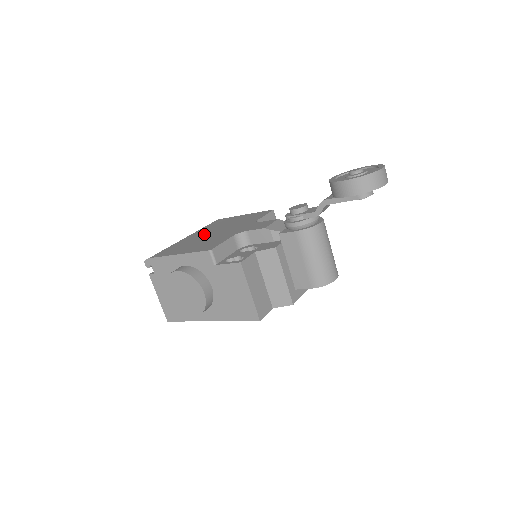
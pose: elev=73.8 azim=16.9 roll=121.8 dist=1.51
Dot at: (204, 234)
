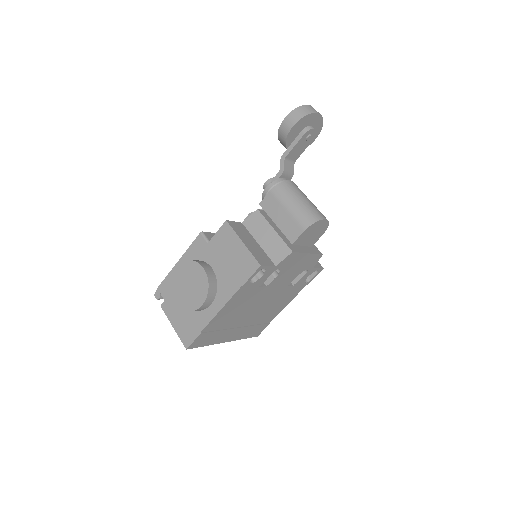
Dot at: occluded
